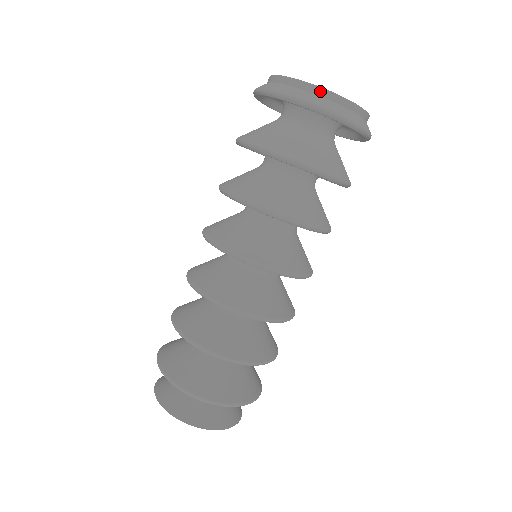
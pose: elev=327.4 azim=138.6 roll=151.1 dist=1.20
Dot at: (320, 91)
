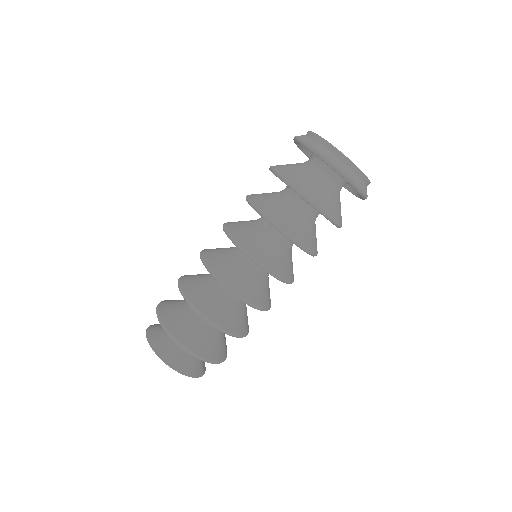
Dot at: (326, 143)
